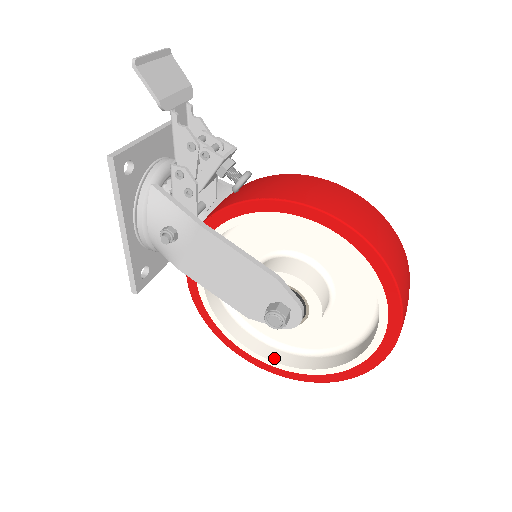
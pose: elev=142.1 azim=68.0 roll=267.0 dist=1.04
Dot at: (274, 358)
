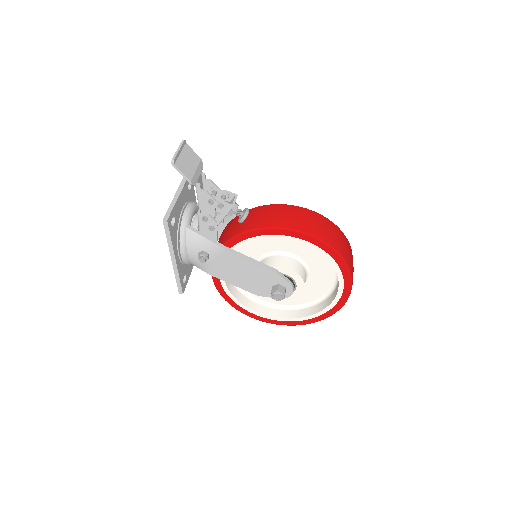
Dot at: (275, 315)
